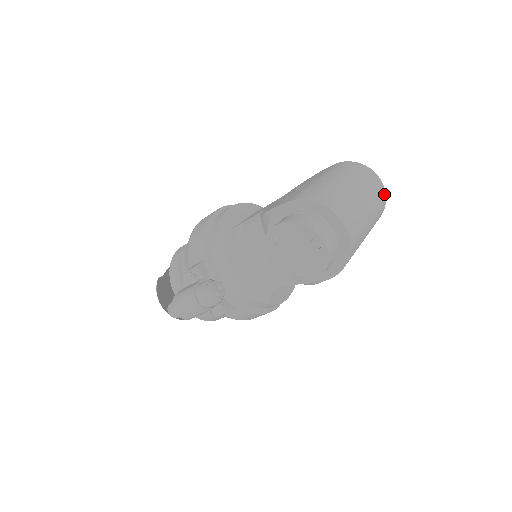
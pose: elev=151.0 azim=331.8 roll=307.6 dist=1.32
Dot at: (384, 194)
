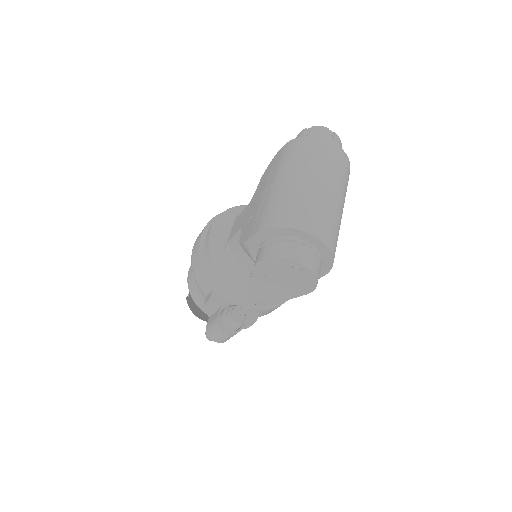
Dot at: (343, 155)
